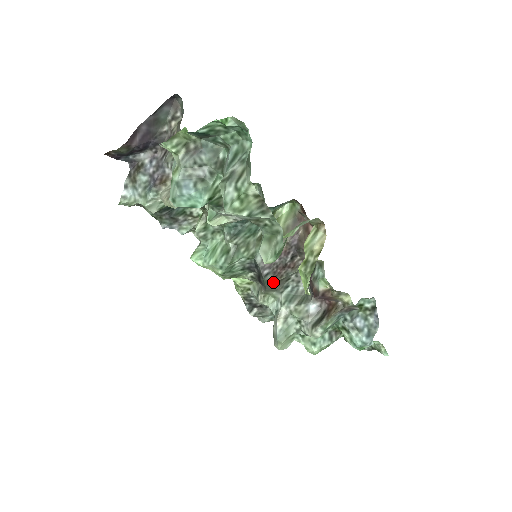
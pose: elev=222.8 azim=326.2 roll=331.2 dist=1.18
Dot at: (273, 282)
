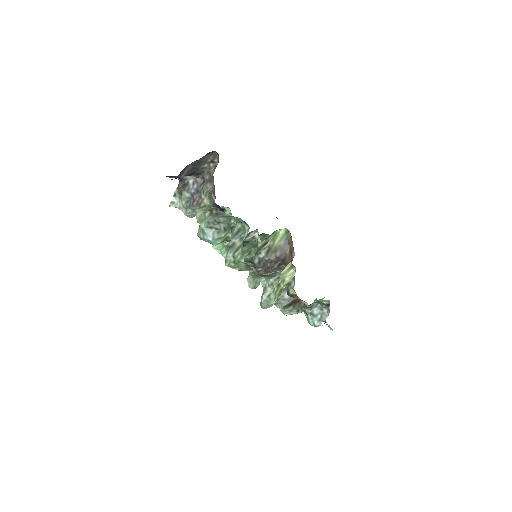
Dot at: (264, 275)
